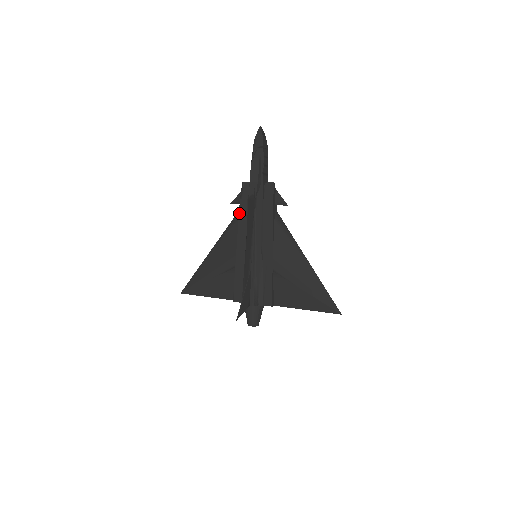
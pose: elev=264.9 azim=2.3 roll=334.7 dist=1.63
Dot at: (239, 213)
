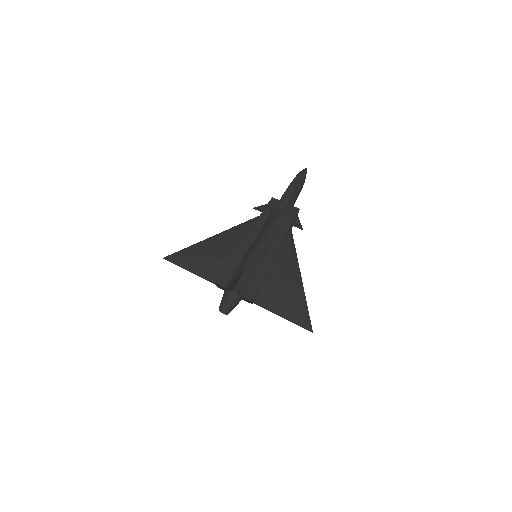
Dot at: (259, 217)
